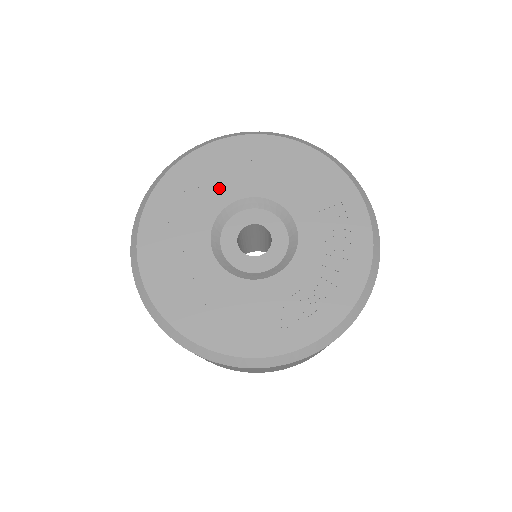
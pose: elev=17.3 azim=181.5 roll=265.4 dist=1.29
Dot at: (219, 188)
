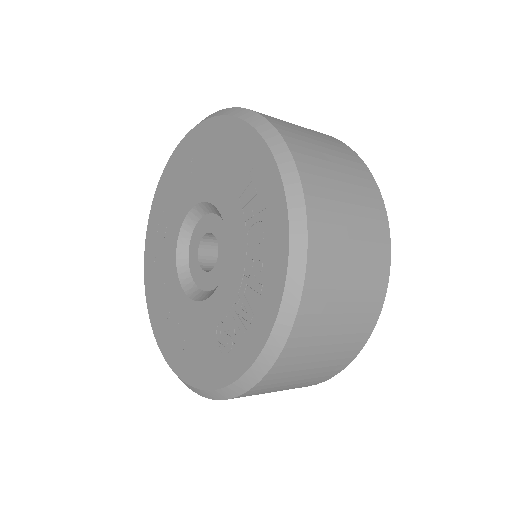
Dot at: (176, 207)
